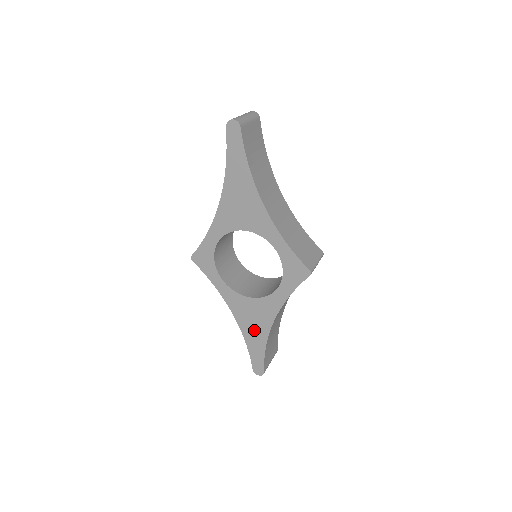
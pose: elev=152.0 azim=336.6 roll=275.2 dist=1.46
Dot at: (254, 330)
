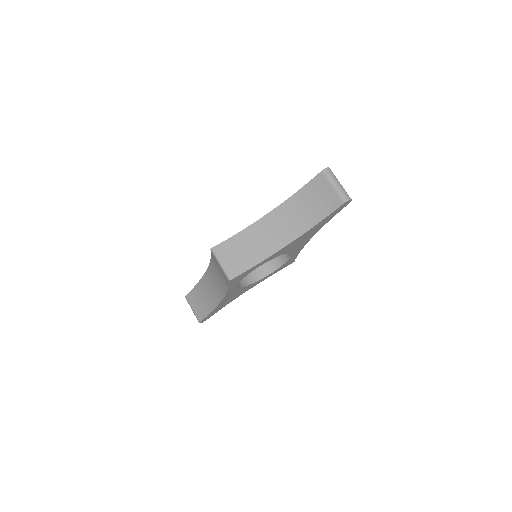
Dot at: occluded
